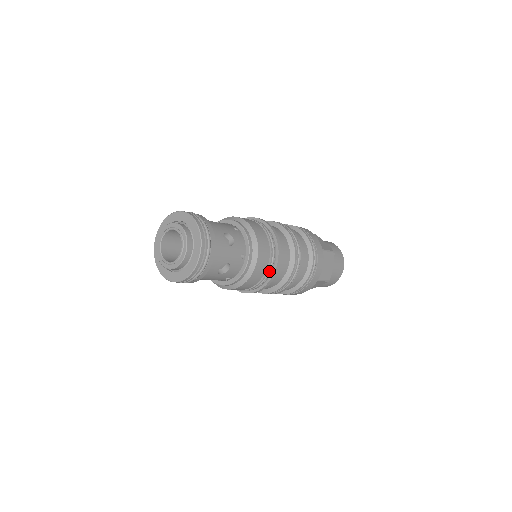
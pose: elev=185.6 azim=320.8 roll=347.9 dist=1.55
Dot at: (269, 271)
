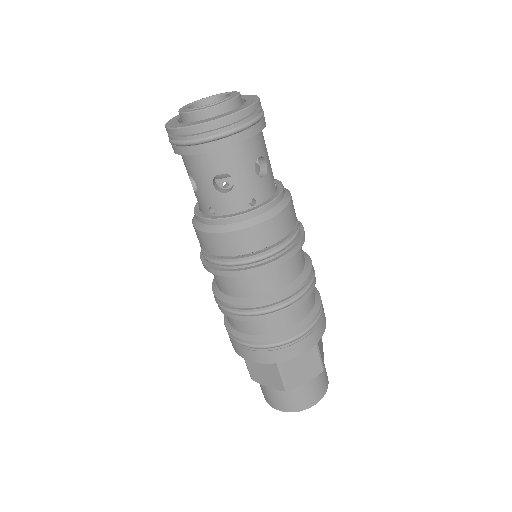
Dot at: (296, 233)
